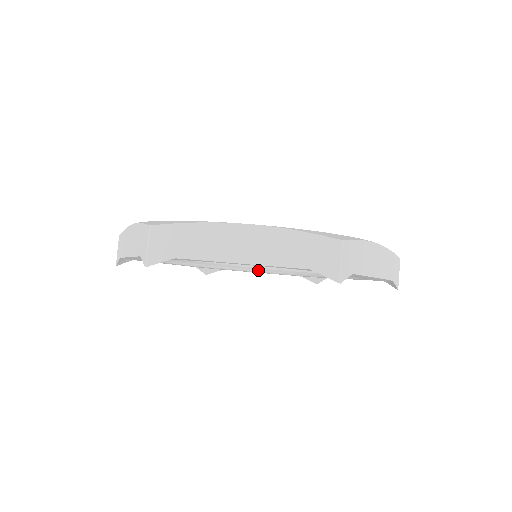
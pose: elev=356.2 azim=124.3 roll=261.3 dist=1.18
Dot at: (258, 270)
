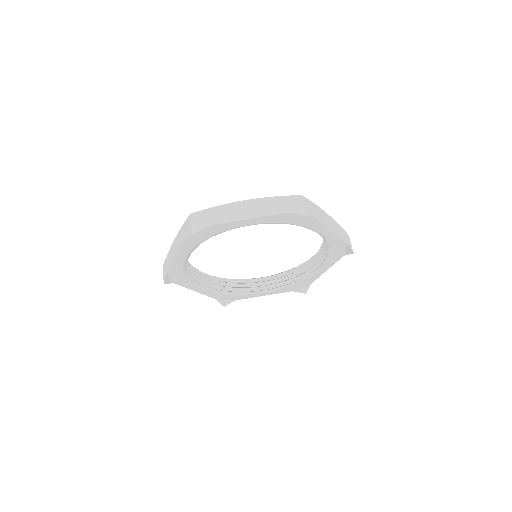
Dot at: occluded
